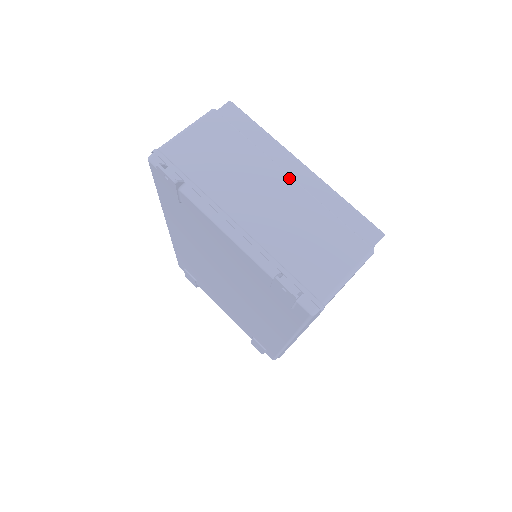
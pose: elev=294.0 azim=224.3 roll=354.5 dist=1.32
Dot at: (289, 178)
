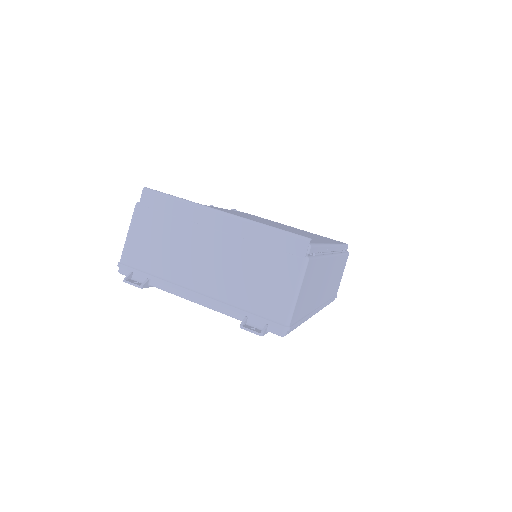
Dot at: (216, 232)
